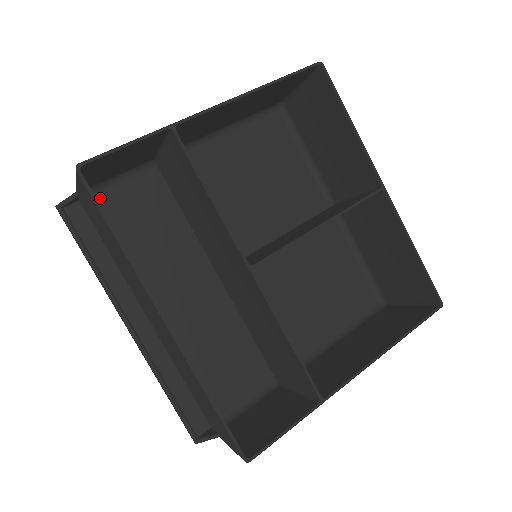
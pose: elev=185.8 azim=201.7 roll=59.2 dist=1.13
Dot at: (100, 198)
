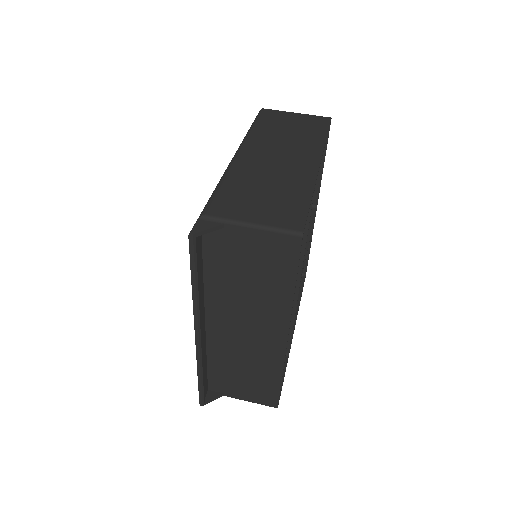
Dot at: occluded
